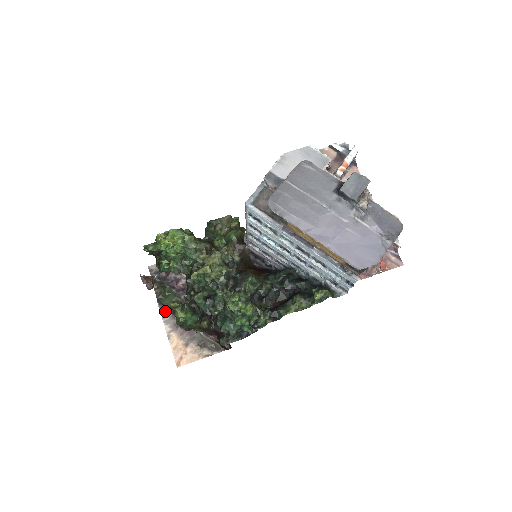
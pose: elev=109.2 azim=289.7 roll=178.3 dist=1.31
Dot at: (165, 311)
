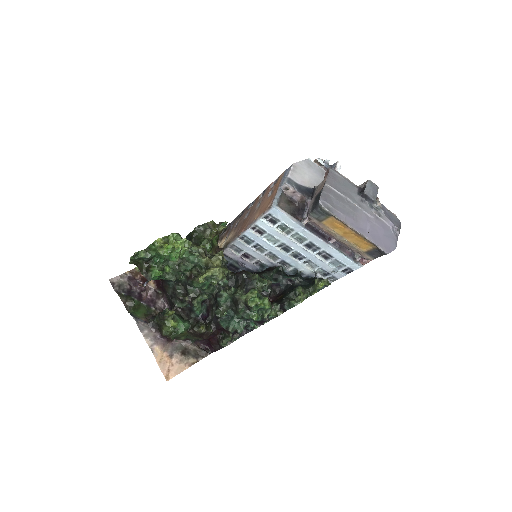
Dot at: (142, 324)
